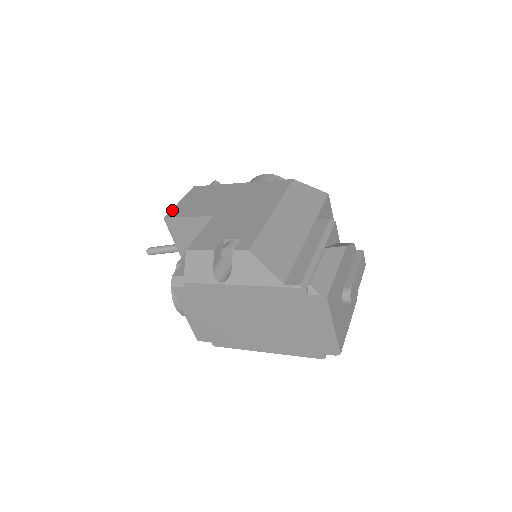
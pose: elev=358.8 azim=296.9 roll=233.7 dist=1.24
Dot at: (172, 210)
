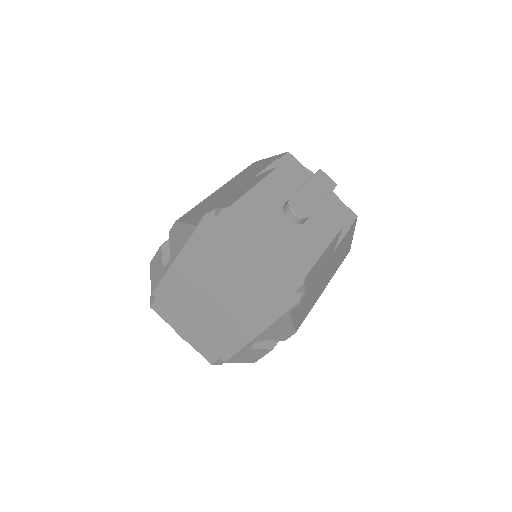
Dot at: occluded
